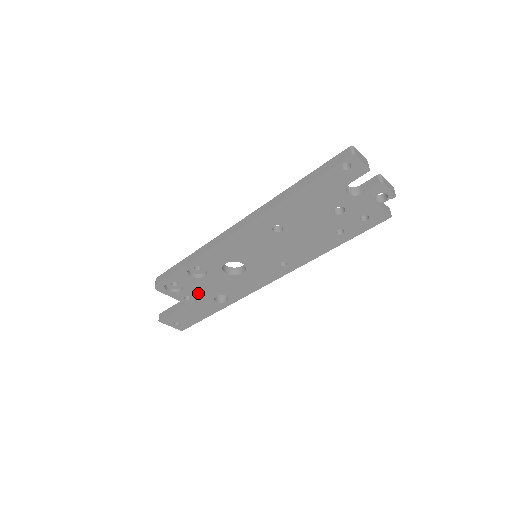
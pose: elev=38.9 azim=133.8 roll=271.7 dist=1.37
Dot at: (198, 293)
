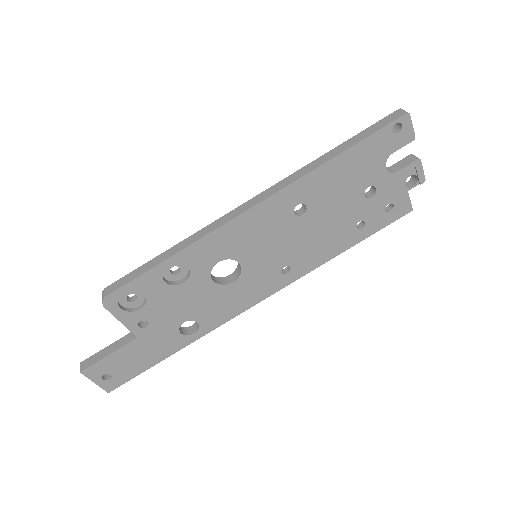
Dot at: (162, 315)
